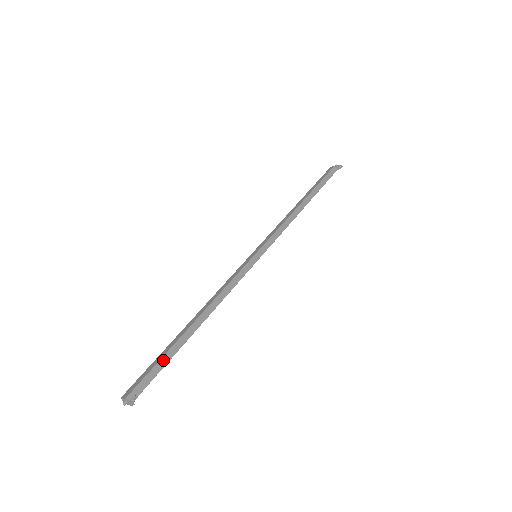
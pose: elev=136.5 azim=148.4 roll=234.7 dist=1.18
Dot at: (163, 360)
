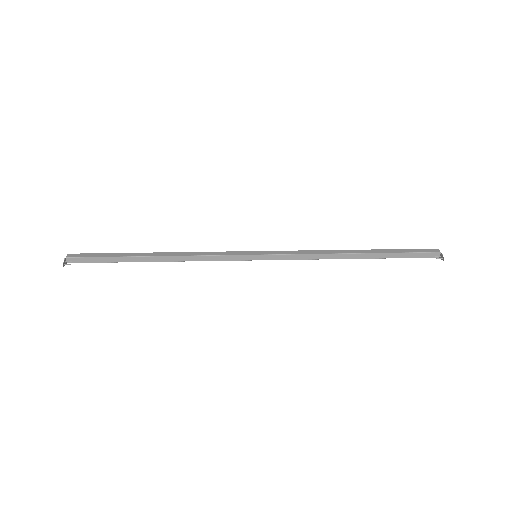
Dot at: (109, 258)
